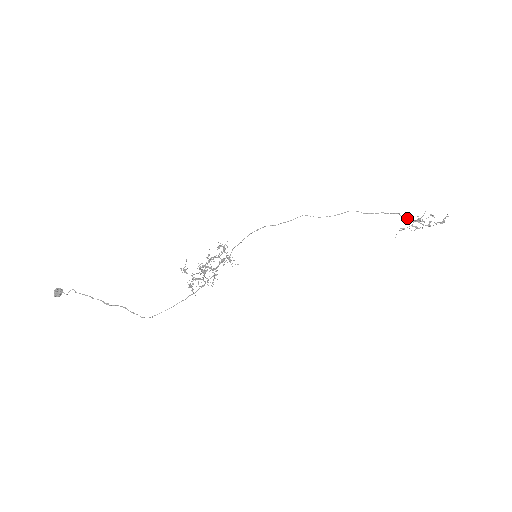
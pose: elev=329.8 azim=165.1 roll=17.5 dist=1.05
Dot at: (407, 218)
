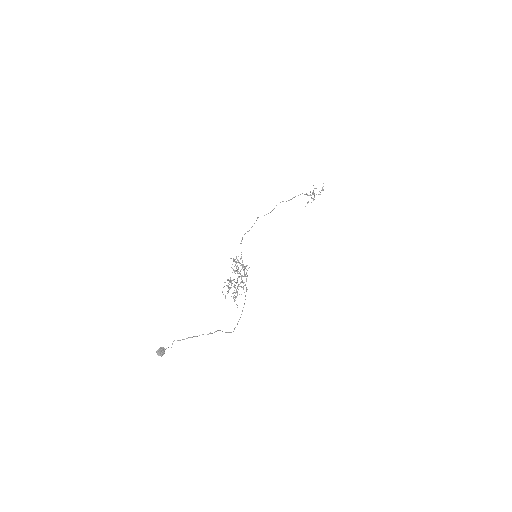
Dot at: occluded
